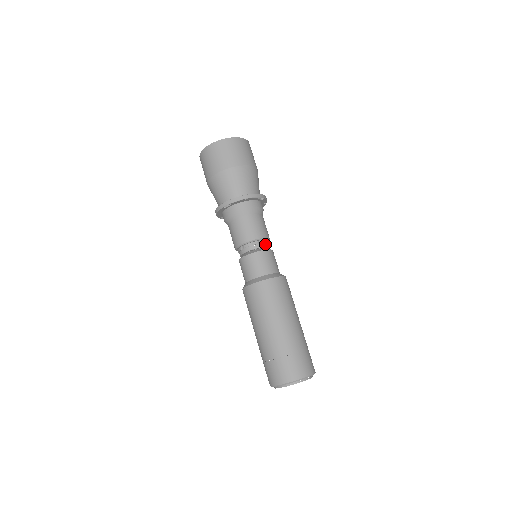
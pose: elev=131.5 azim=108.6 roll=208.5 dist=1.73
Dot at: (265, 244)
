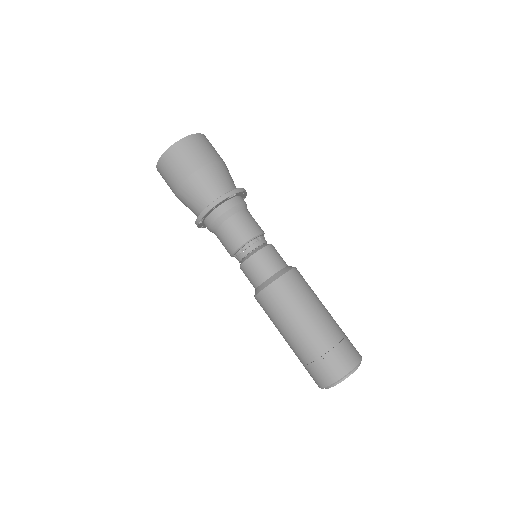
Dot at: (257, 243)
